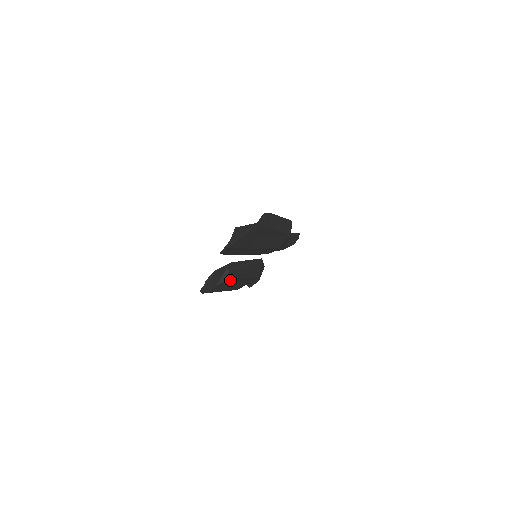
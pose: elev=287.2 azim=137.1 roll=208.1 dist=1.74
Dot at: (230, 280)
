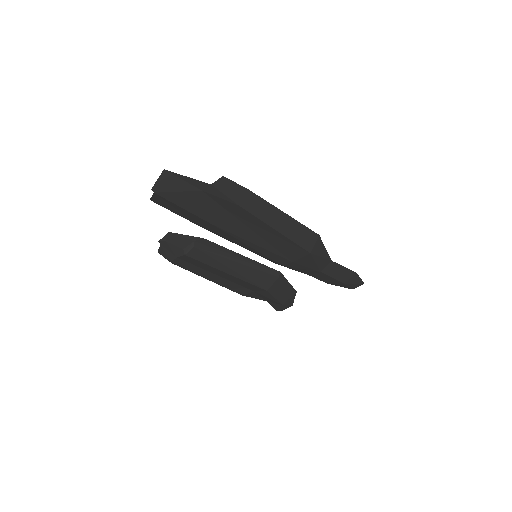
Dot at: (199, 260)
